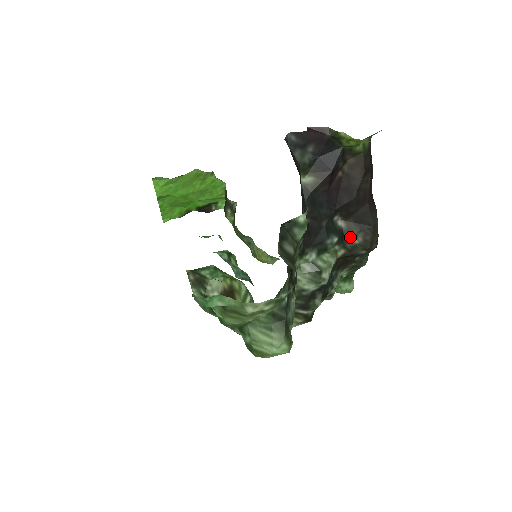
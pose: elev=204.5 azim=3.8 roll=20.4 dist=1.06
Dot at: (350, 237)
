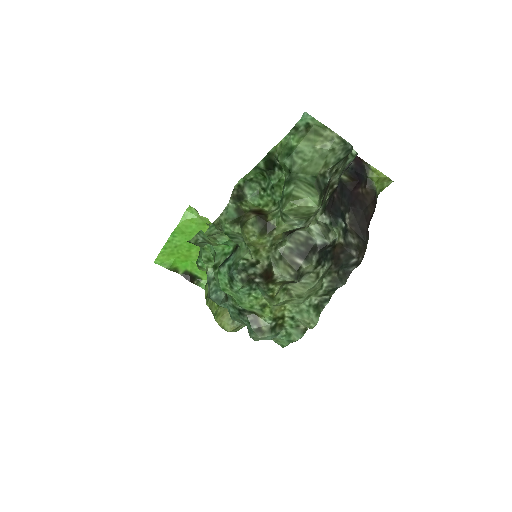
Dot at: (350, 235)
